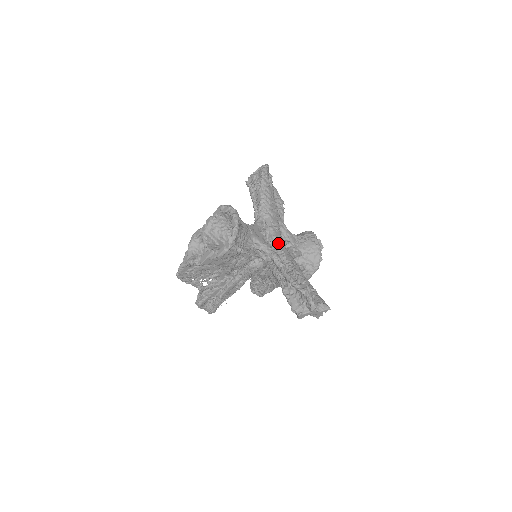
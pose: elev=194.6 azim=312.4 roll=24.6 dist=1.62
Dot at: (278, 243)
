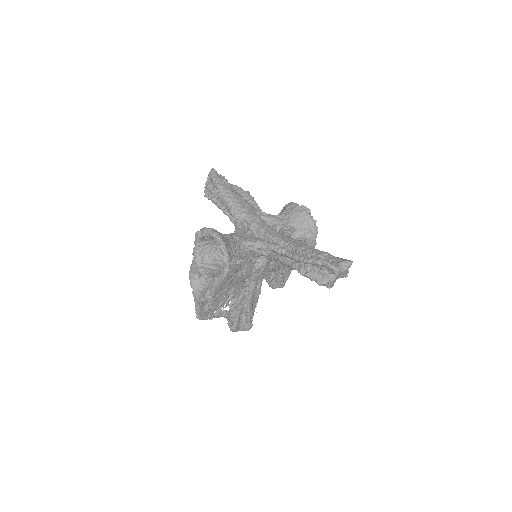
Dot at: (268, 233)
